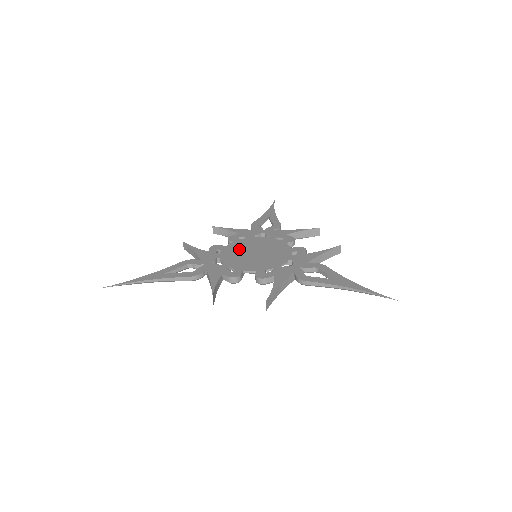
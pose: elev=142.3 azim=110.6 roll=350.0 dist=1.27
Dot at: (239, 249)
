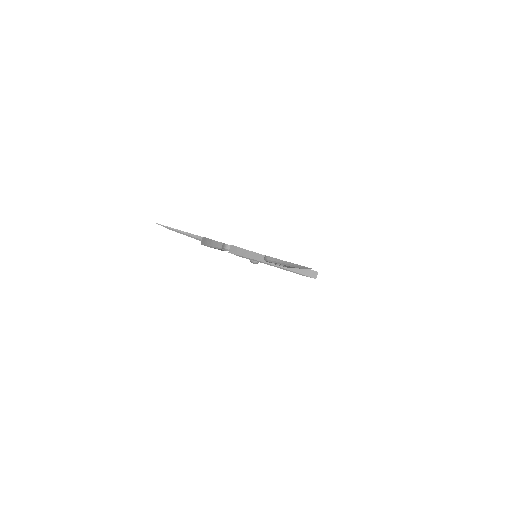
Dot at: occluded
